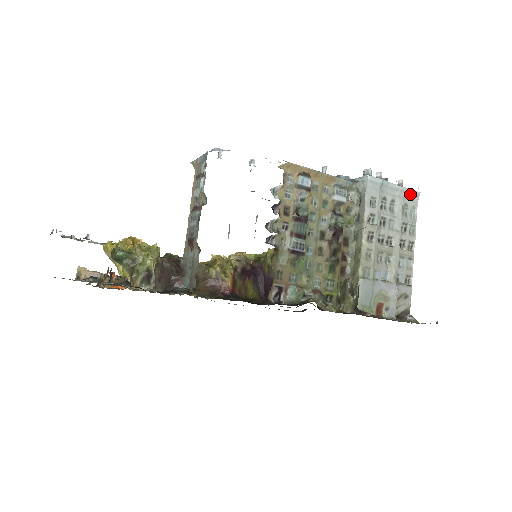
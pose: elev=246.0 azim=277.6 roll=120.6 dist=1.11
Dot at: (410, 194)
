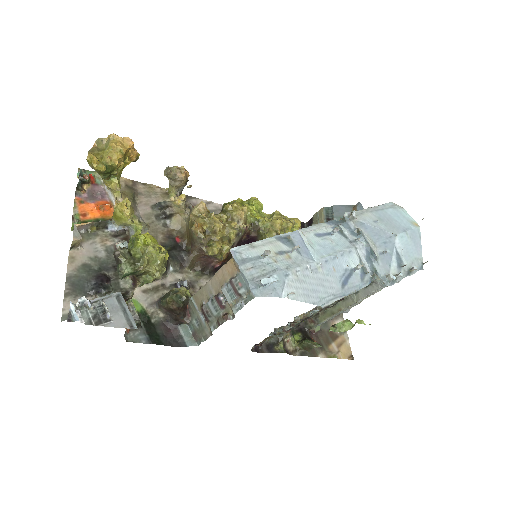
Dot at: (414, 271)
